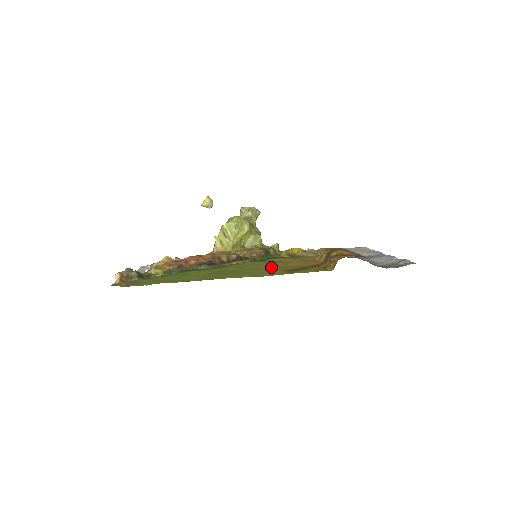
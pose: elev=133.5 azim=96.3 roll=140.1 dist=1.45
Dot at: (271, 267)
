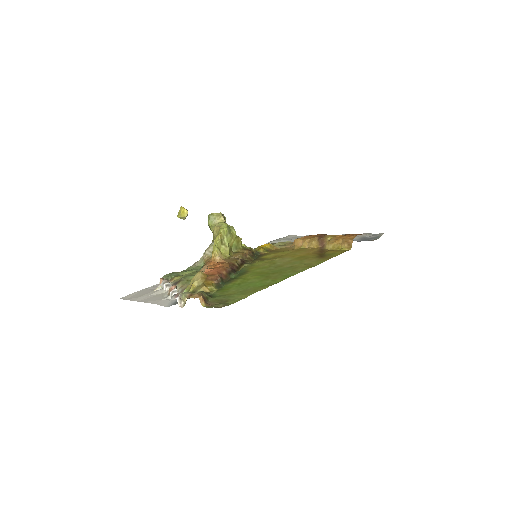
Dot at: (293, 260)
